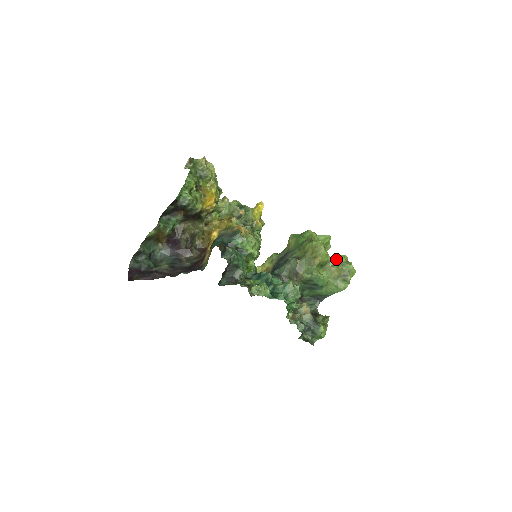
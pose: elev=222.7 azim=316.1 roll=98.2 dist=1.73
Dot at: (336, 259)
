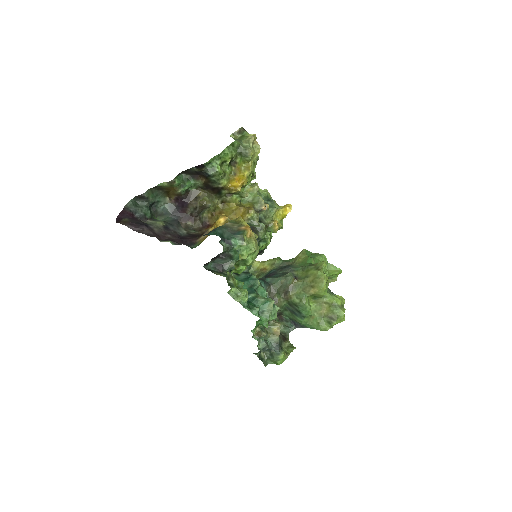
Dot at: (332, 298)
